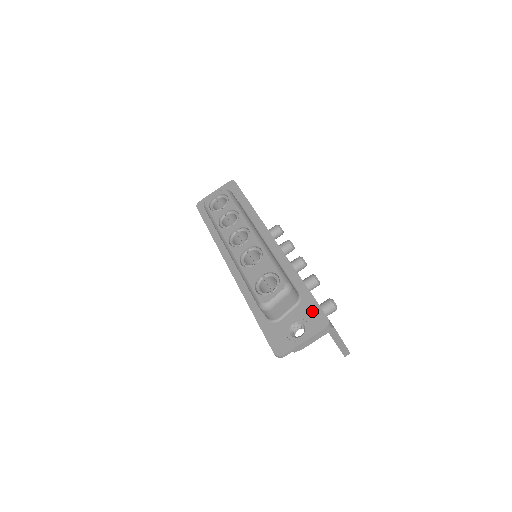
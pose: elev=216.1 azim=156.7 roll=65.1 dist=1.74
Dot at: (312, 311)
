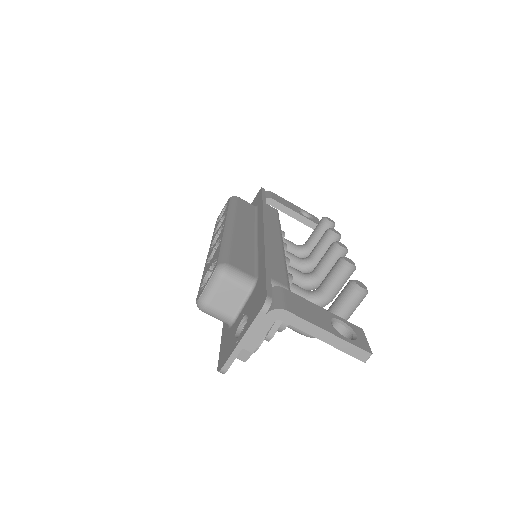
Dot at: (258, 293)
